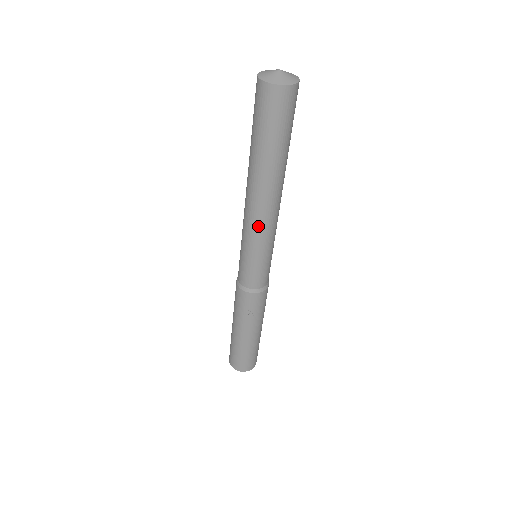
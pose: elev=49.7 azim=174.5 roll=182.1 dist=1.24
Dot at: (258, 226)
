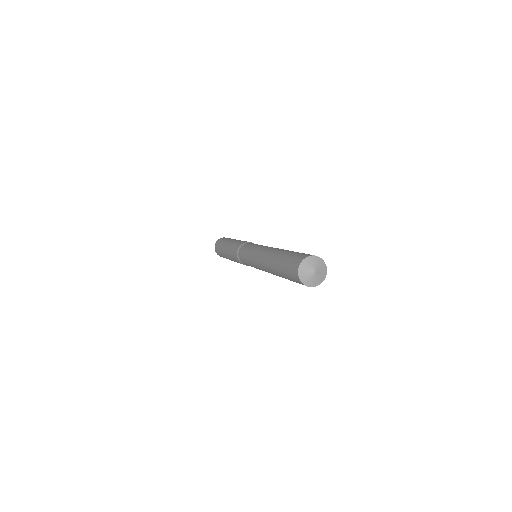
Dot at: occluded
